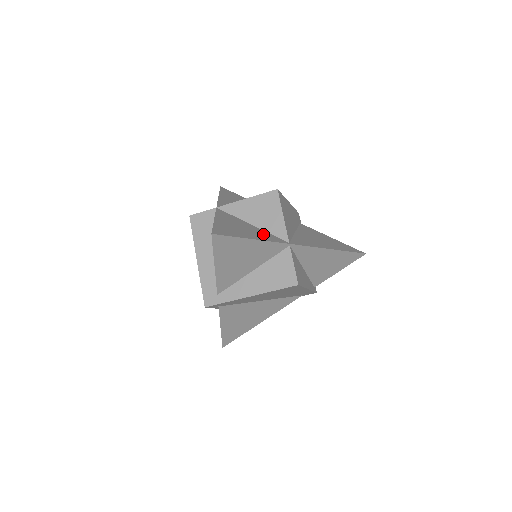
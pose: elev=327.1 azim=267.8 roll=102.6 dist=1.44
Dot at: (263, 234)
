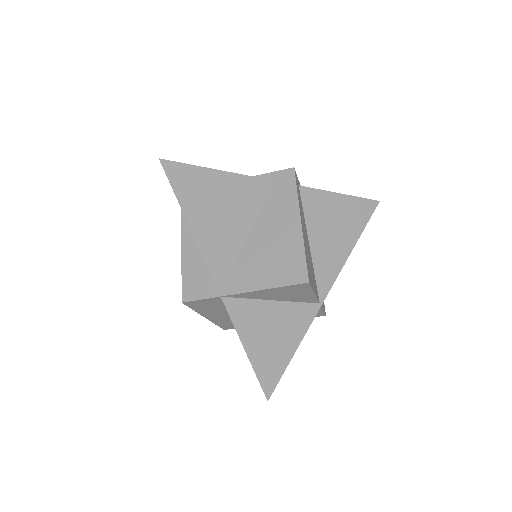
Dot at: (294, 318)
